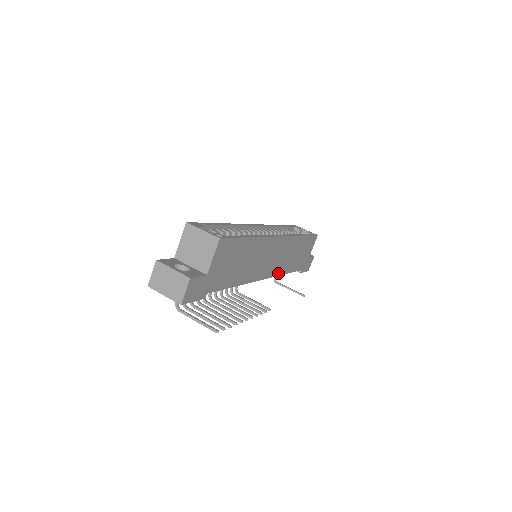
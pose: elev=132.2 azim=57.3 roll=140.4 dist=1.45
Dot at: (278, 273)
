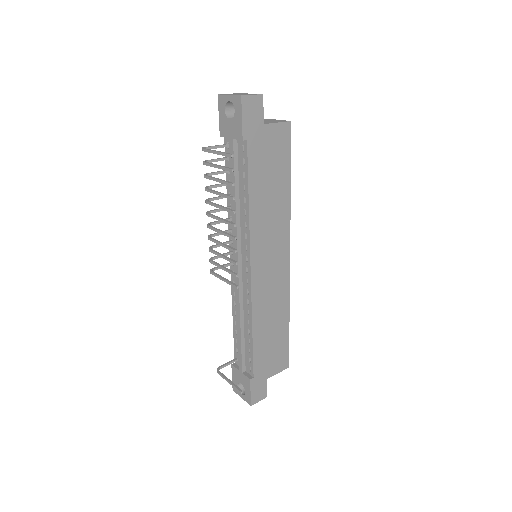
Dot at: (254, 304)
